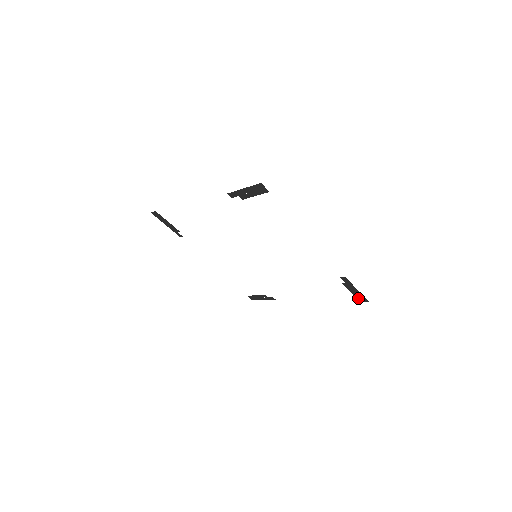
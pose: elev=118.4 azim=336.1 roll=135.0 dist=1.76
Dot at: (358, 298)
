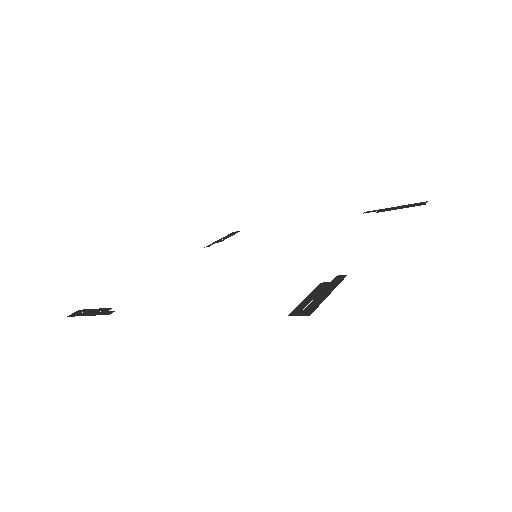
Dot at: (403, 205)
